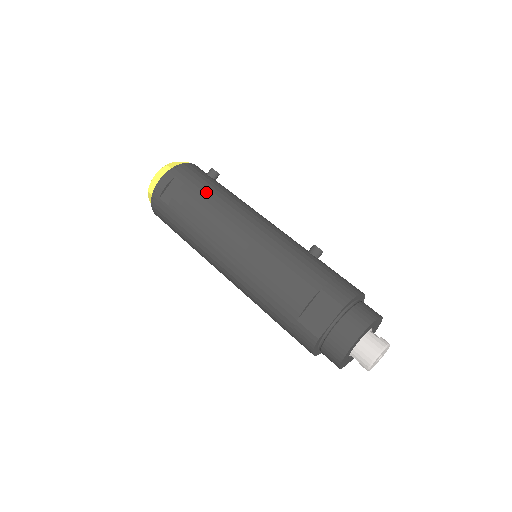
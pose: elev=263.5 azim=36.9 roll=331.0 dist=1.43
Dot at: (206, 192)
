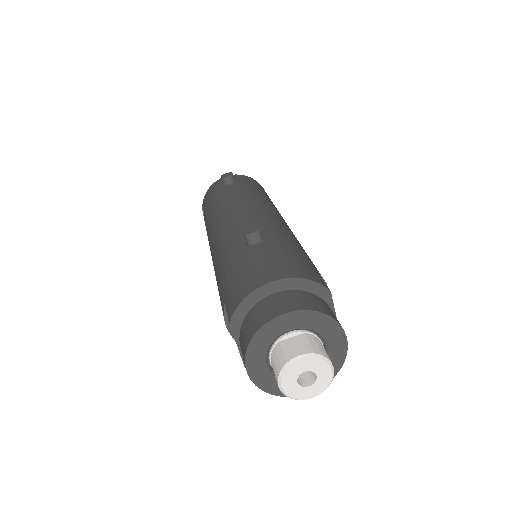
Dot at: (207, 214)
